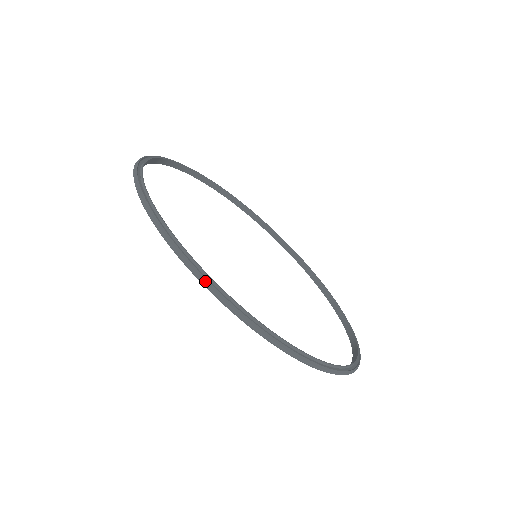
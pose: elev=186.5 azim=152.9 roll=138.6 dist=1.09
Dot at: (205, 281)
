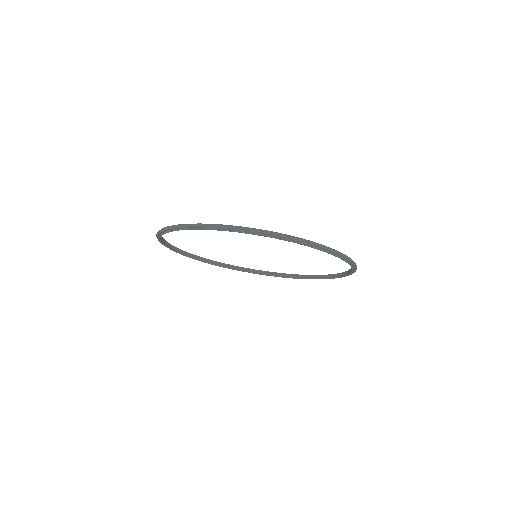
Dot at: (159, 230)
